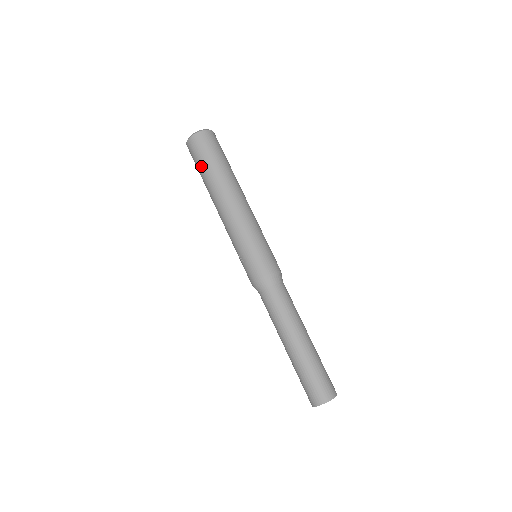
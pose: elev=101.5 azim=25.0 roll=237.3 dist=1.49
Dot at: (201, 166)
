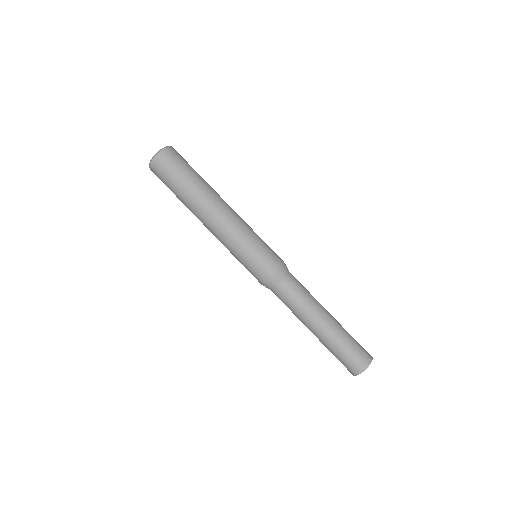
Dot at: (171, 190)
